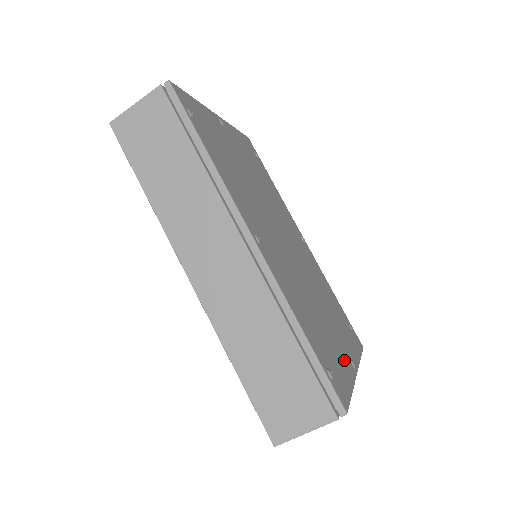
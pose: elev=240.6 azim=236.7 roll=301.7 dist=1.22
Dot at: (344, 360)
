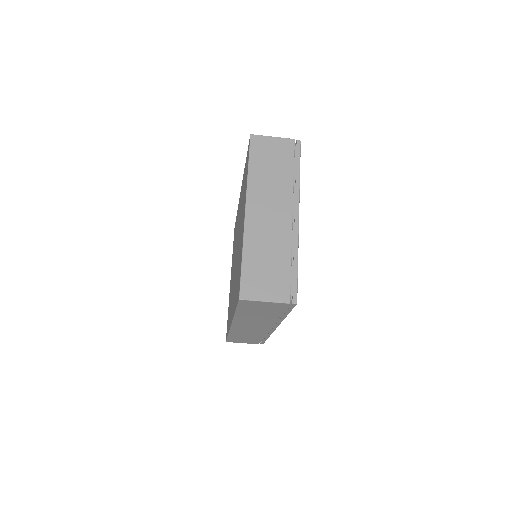
Dot at: occluded
